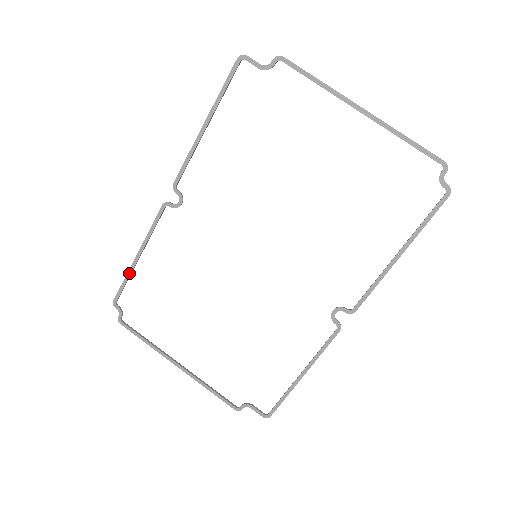
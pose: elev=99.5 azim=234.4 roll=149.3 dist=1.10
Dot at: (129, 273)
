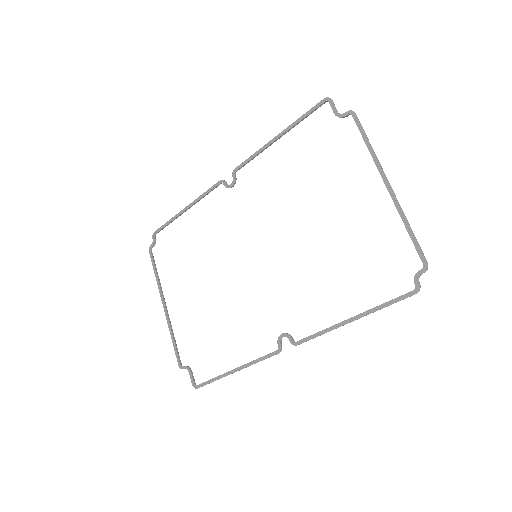
Dot at: (174, 218)
